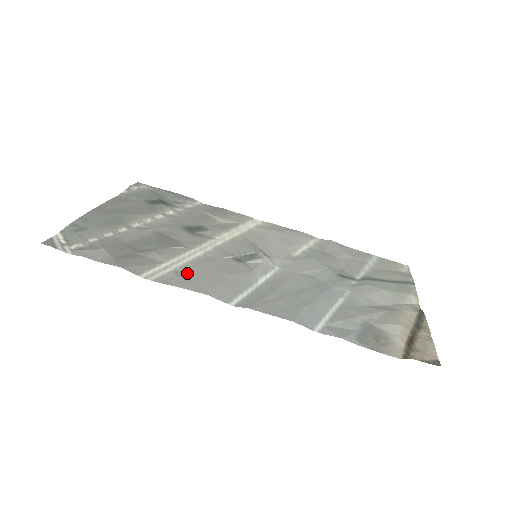
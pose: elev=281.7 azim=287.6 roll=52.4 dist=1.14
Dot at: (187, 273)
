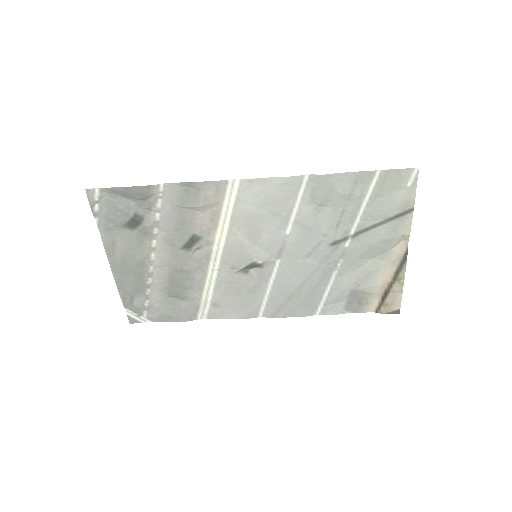
Dot at: (220, 303)
